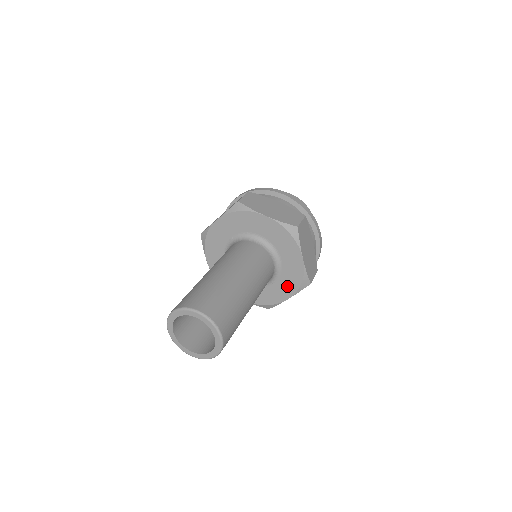
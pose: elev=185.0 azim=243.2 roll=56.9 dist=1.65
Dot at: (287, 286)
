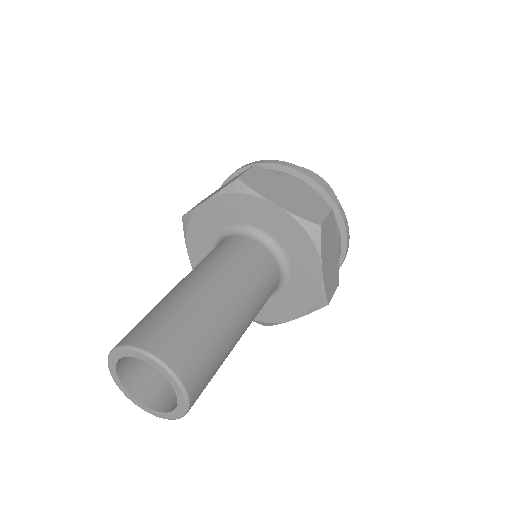
Dot at: (295, 303)
